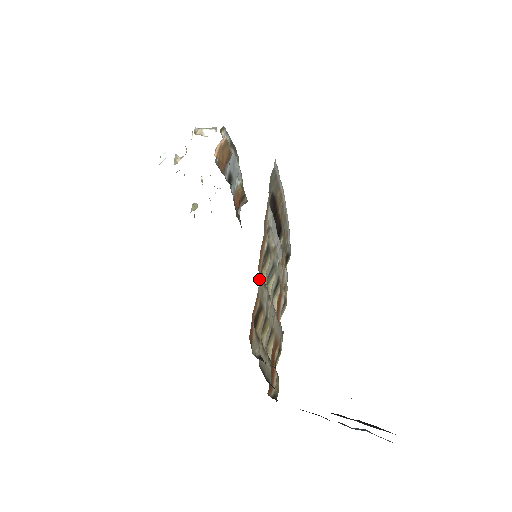
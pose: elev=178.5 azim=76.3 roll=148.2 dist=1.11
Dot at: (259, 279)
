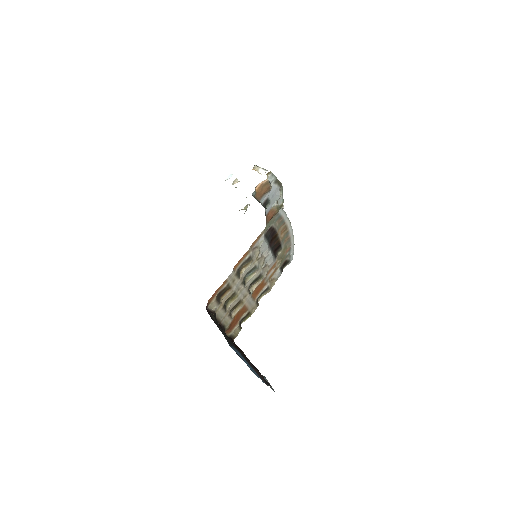
Dot at: (231, 273)
